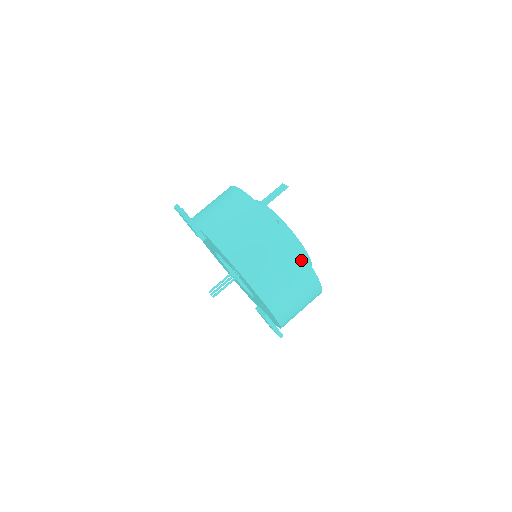
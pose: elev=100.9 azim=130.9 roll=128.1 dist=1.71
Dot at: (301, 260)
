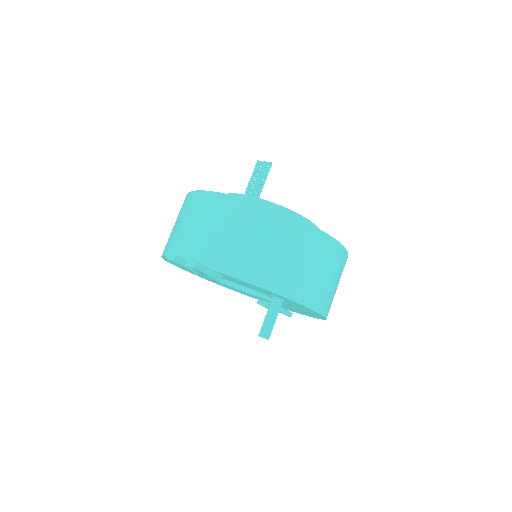
Dot at: (341, 251)
